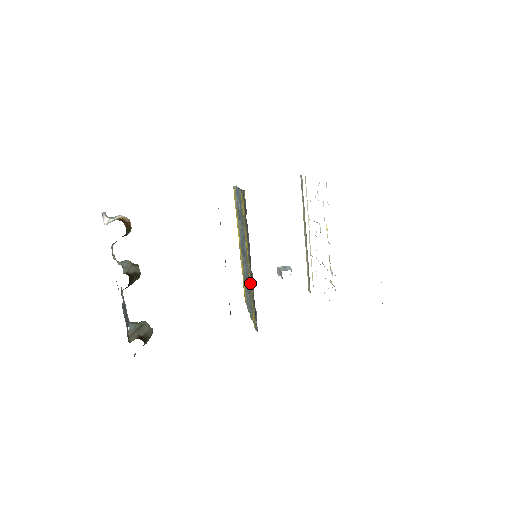
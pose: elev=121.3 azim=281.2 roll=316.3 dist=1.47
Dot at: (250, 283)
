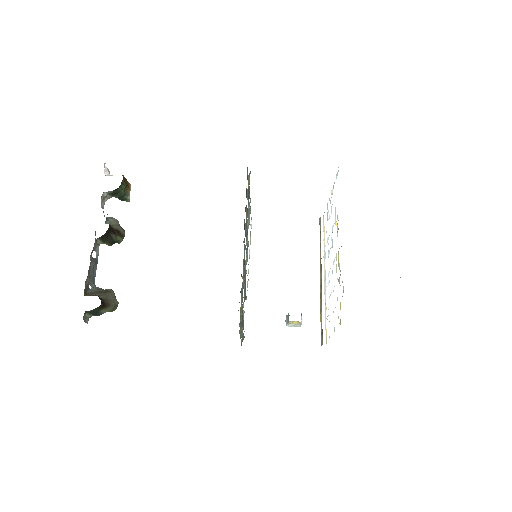
Dot at: occluded
